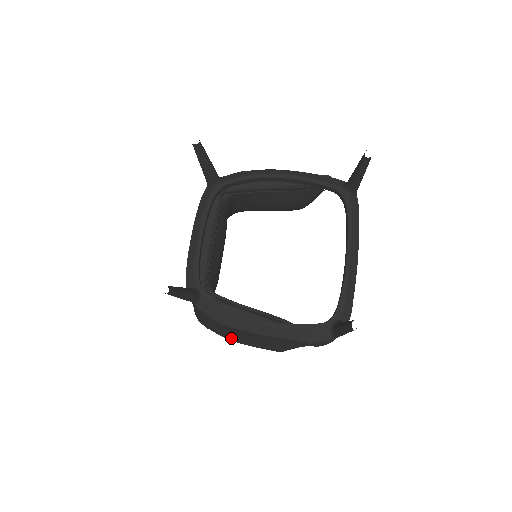
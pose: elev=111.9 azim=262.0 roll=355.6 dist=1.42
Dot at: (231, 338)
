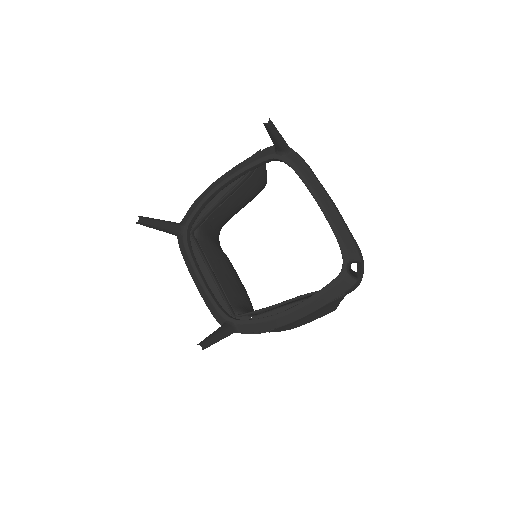
Dot at: (290, 328)
